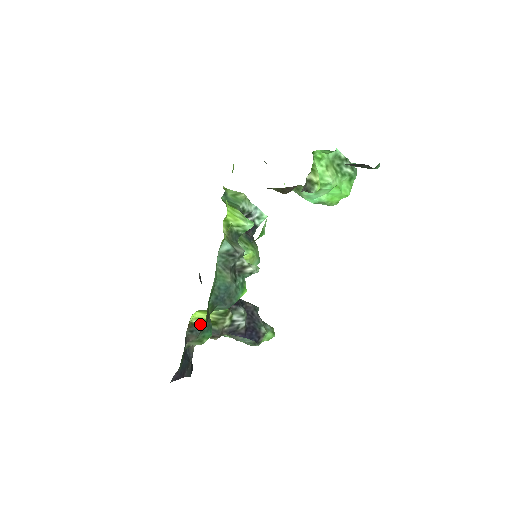
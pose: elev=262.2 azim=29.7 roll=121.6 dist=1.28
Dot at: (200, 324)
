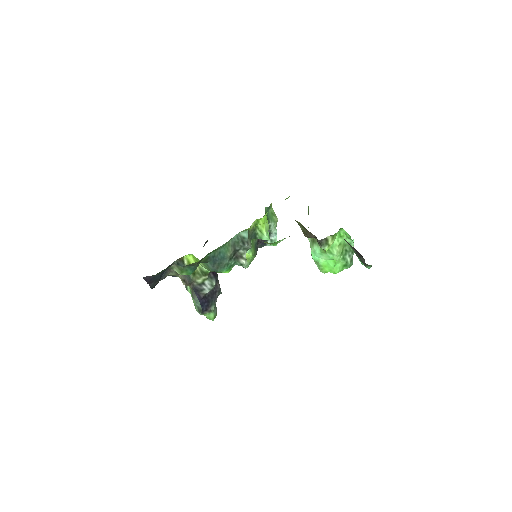
Dot at: occluded
